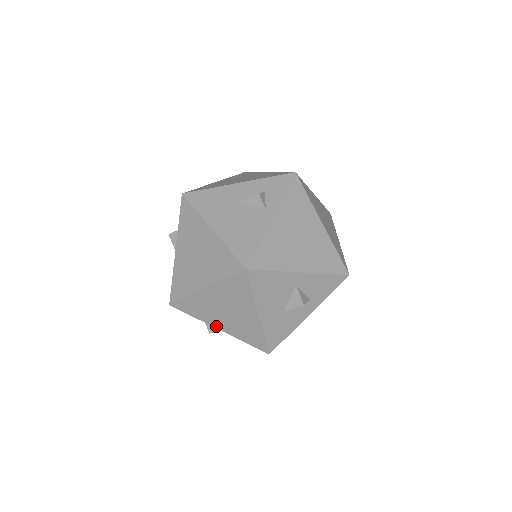
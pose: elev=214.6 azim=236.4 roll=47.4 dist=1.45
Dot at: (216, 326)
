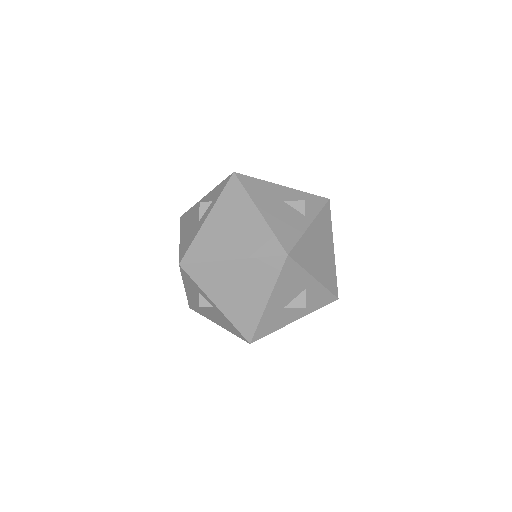
Dot at: (215, 300)
